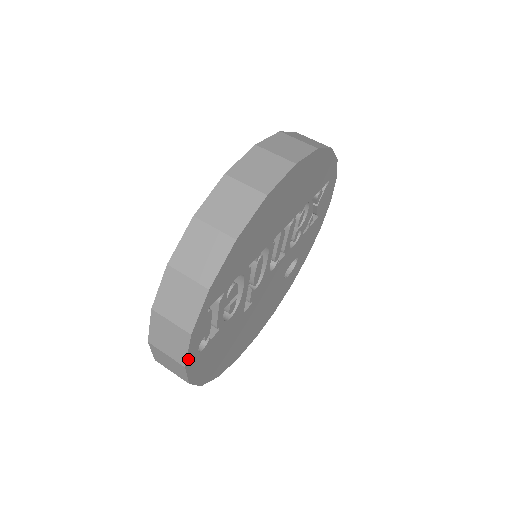
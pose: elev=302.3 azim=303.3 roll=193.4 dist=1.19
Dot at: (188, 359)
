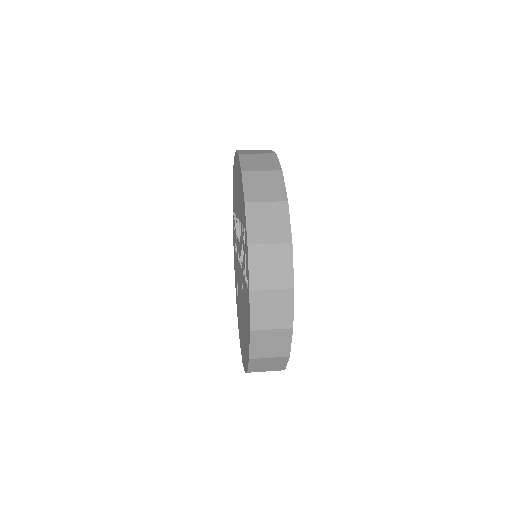
Dot at: (293, 280)
